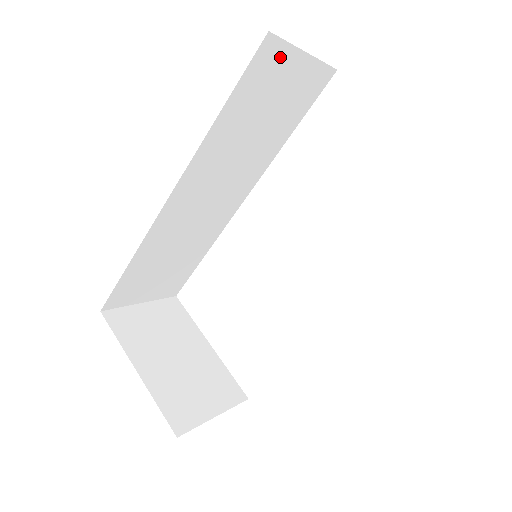
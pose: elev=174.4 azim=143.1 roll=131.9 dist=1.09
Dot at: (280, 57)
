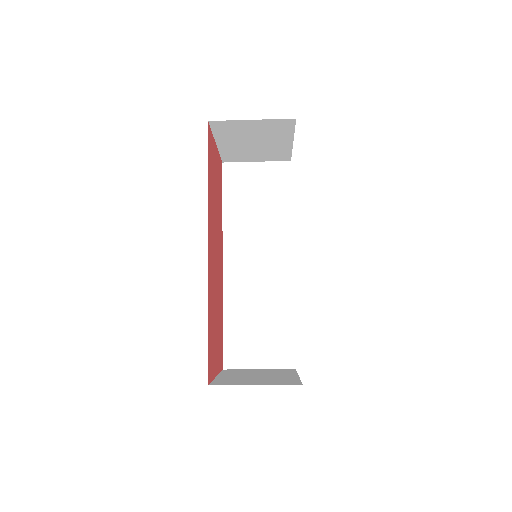
Dot at: (240, 170)
